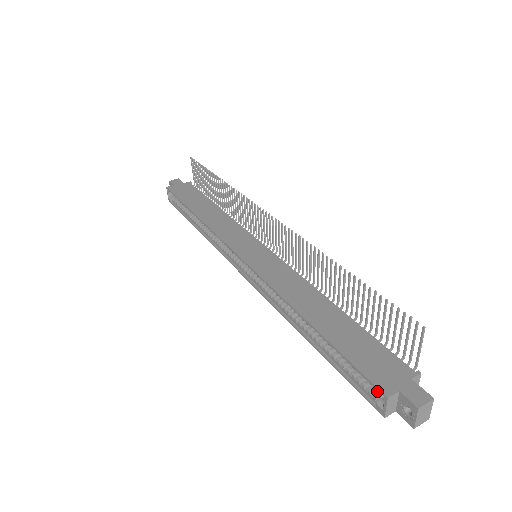
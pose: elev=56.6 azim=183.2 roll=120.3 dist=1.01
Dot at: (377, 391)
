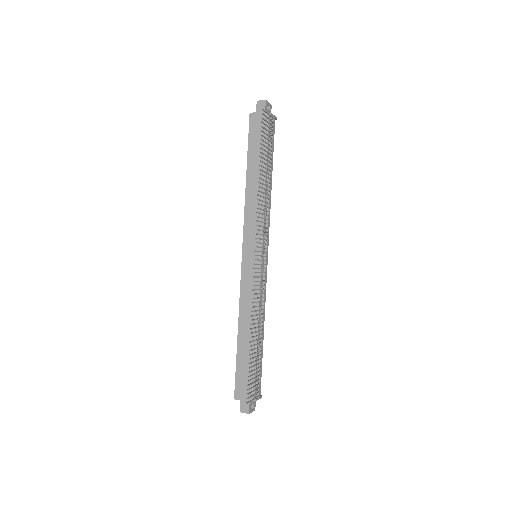
Dot at: occluded
